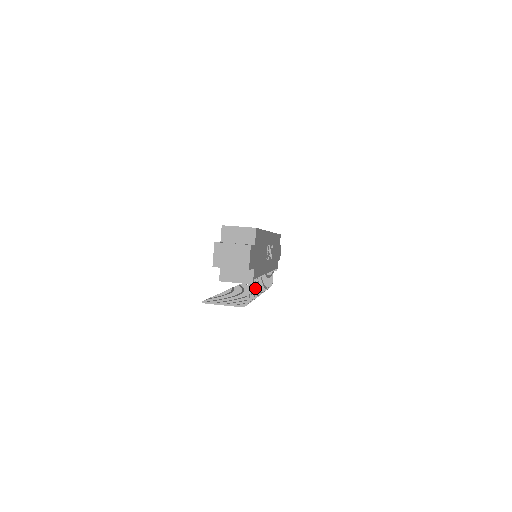
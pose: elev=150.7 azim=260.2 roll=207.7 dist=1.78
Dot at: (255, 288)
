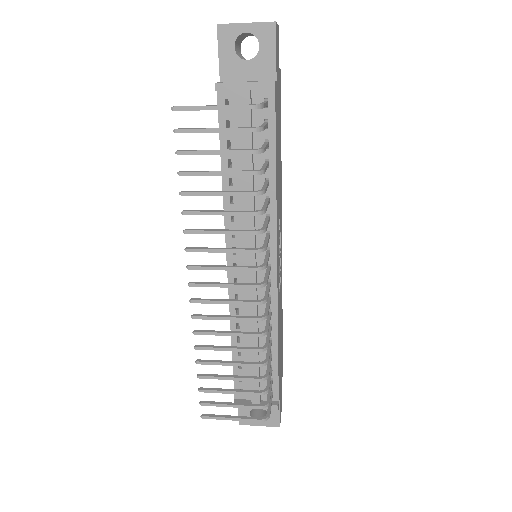
Dot at: (264, 185)
